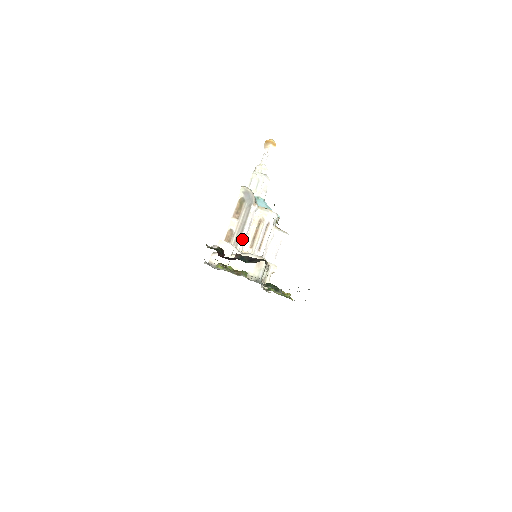
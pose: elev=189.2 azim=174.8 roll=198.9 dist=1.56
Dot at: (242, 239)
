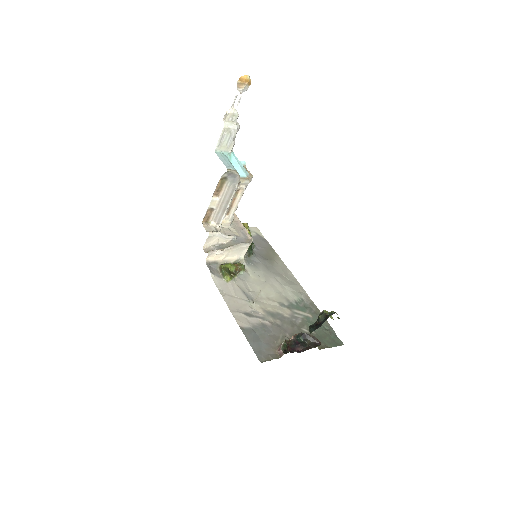
Dot at: occluded
